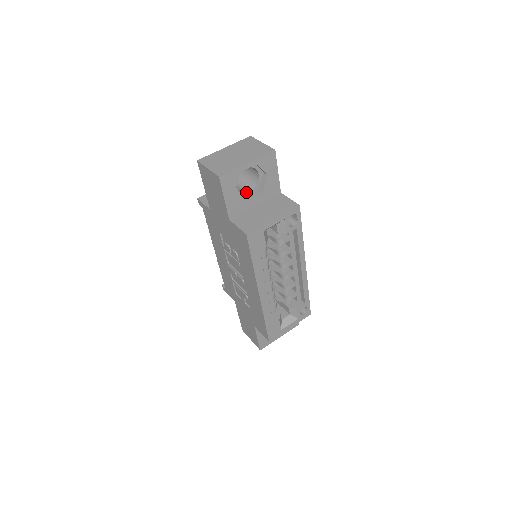
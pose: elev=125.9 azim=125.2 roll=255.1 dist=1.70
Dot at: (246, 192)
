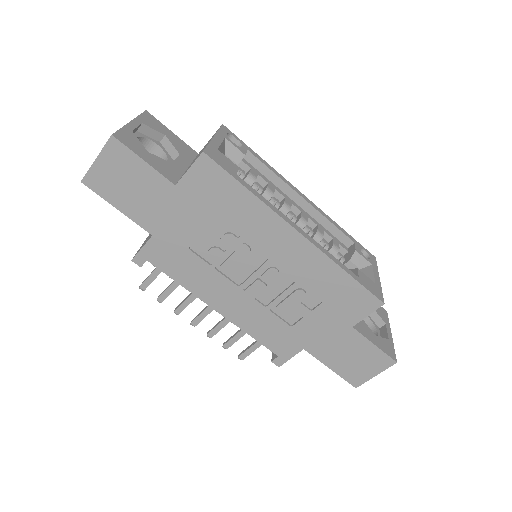
Dot at: occluded
